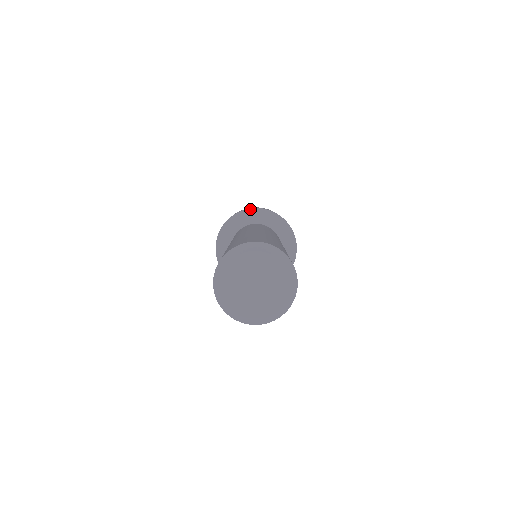
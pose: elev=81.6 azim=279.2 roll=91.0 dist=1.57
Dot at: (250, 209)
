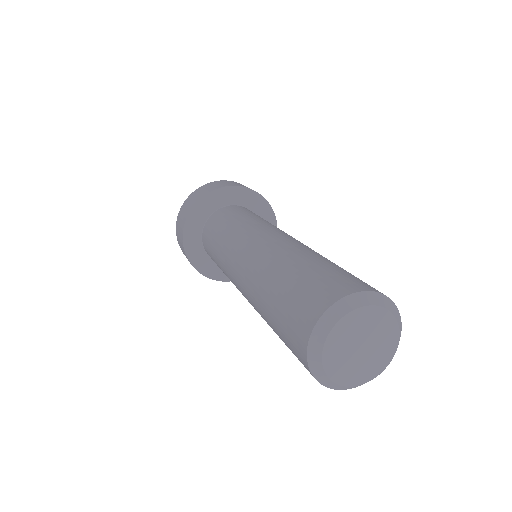
Dot at: (245, 188)
